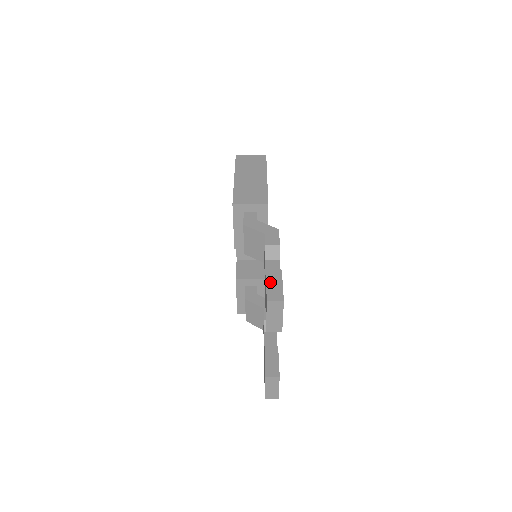
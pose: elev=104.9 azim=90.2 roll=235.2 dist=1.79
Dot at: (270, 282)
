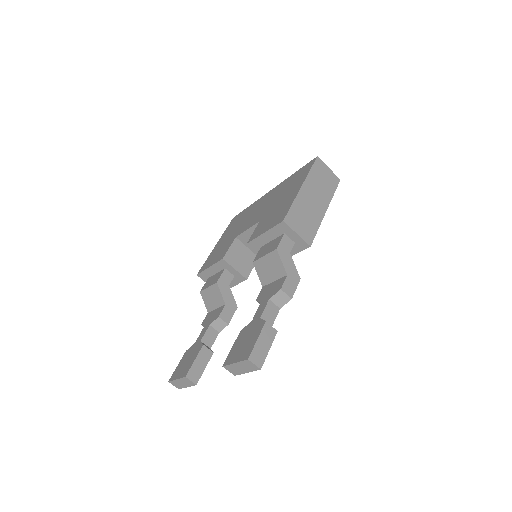
Dot at: (262, 339)
